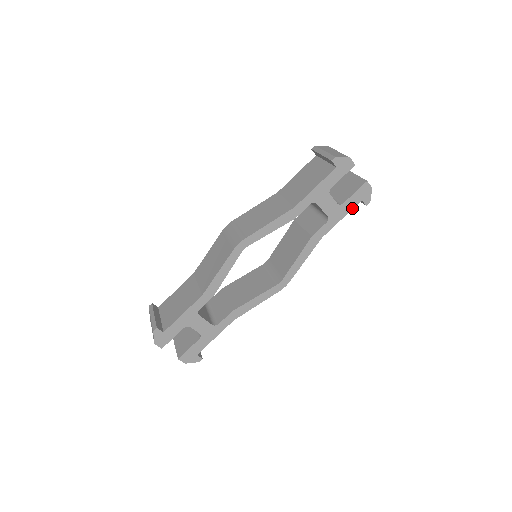
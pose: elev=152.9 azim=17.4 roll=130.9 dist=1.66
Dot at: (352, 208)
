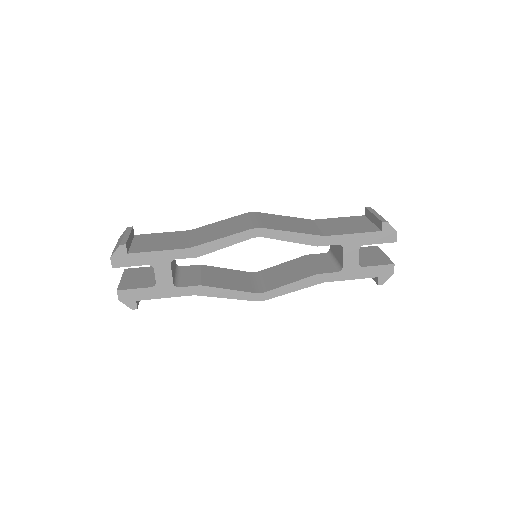
Dot at: (366, 277)
